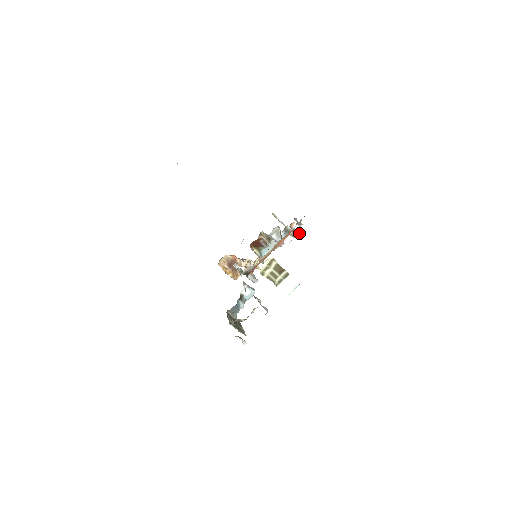
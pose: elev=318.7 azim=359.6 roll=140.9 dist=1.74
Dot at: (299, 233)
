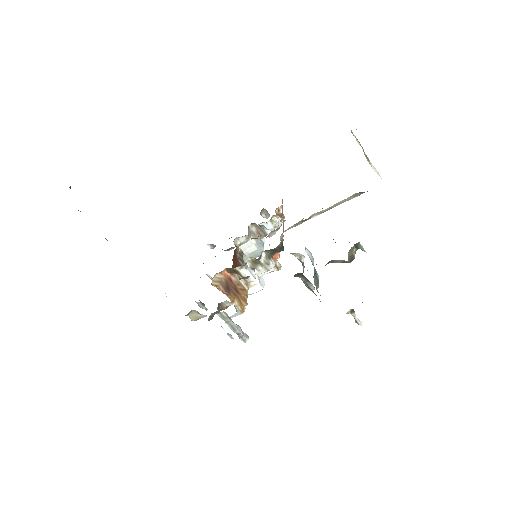
Dot at: occluded
